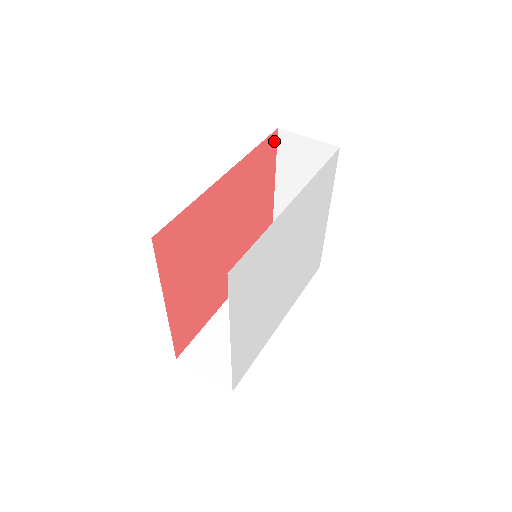
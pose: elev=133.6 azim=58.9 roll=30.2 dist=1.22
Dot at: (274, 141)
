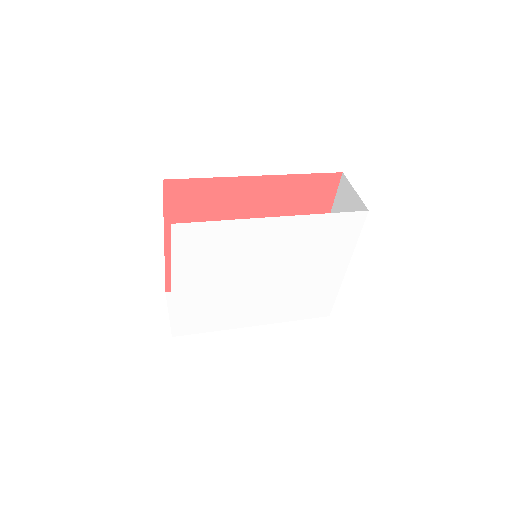
Dot at: (335, 181)
